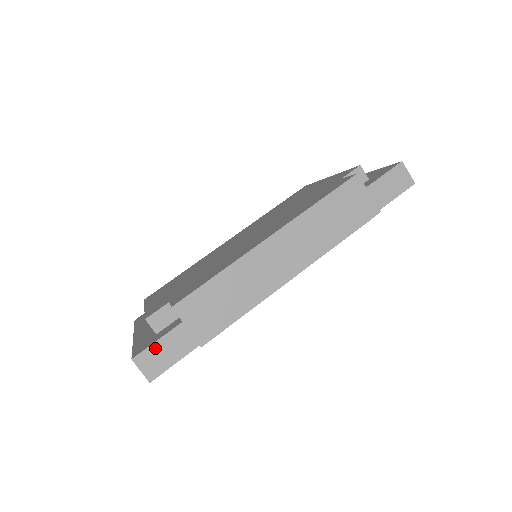
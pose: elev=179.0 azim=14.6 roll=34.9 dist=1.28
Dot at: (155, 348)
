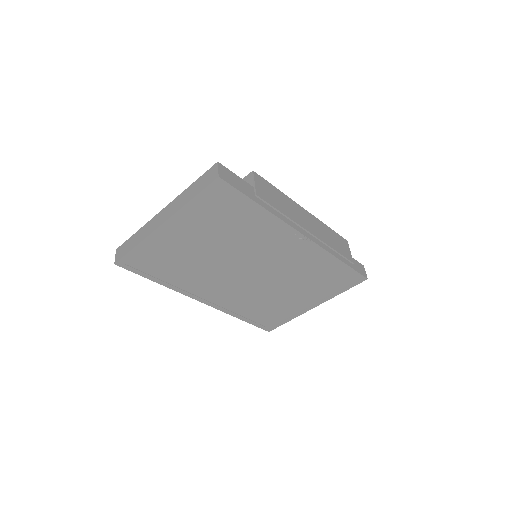
Dot at: (231, 173)
